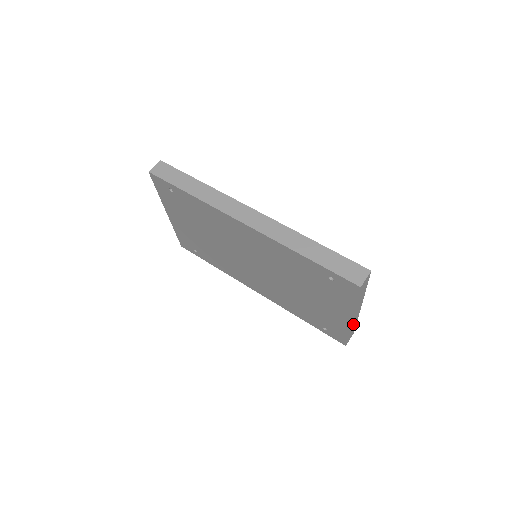
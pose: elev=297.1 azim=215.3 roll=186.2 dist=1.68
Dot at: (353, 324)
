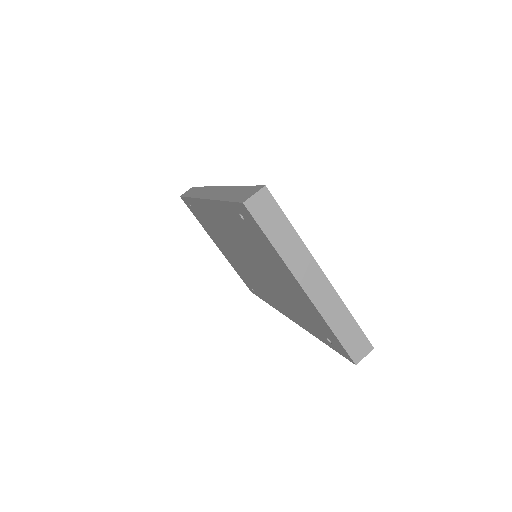
Dot at: (330, 310)
